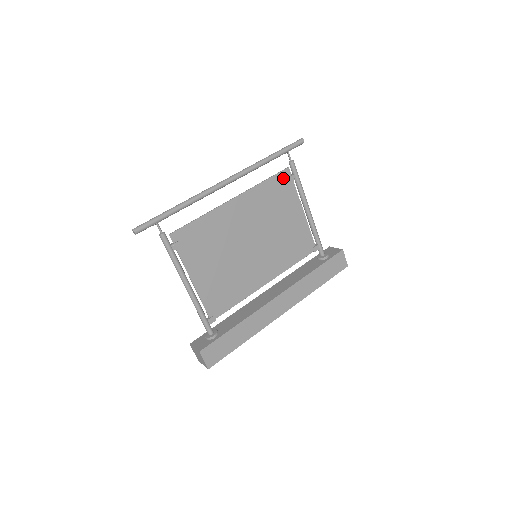
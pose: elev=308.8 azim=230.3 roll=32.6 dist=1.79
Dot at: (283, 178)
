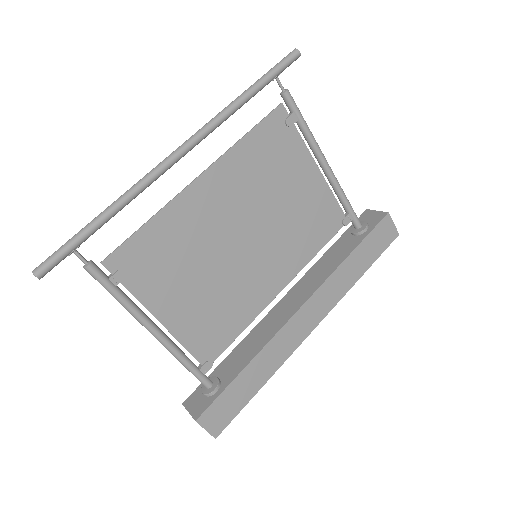
Dot at: (276, 123)
